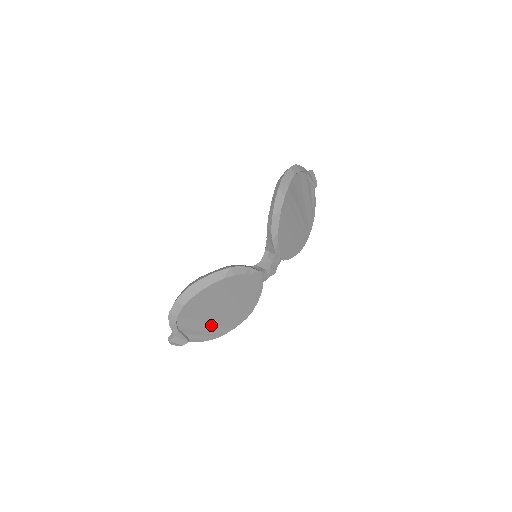
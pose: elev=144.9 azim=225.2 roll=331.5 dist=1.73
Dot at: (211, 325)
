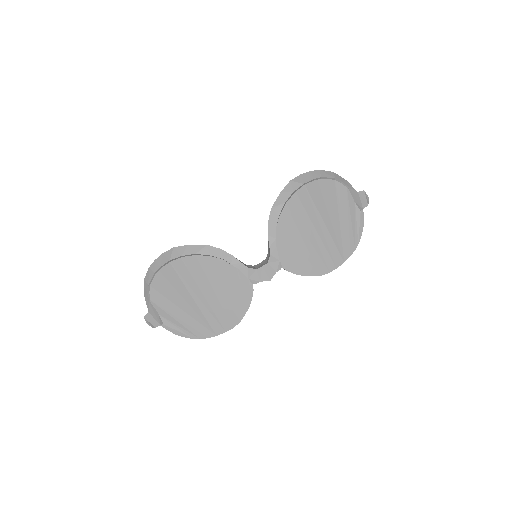
Dot at: (188, 316)
